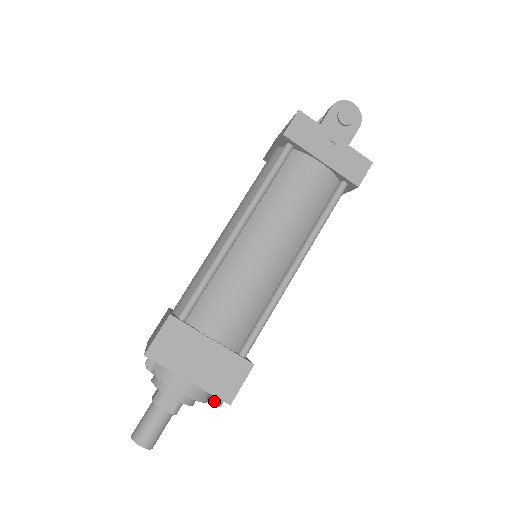
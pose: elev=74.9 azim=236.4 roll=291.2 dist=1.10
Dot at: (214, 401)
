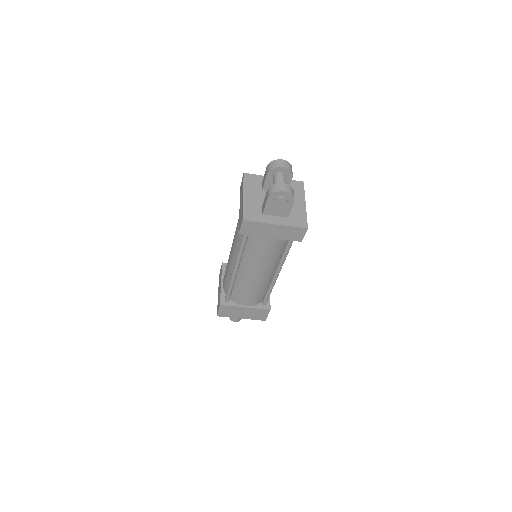
Dot at: occluded
